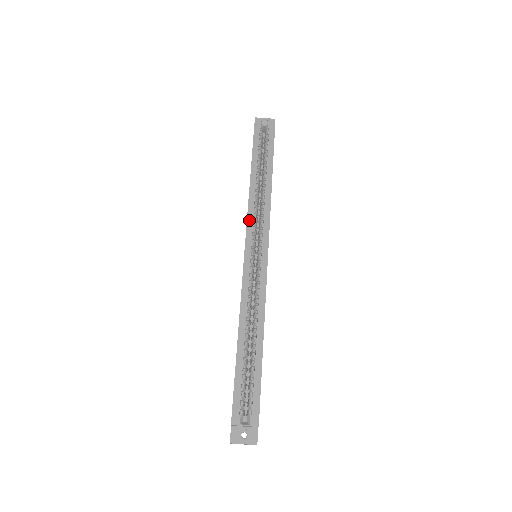
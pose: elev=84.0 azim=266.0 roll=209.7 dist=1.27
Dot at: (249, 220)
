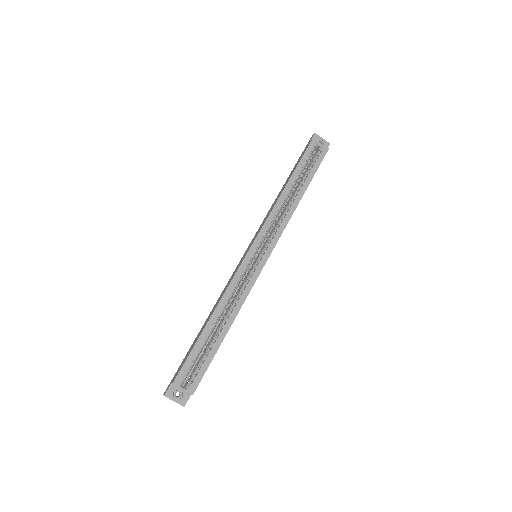
Dot at: (266, 224)
